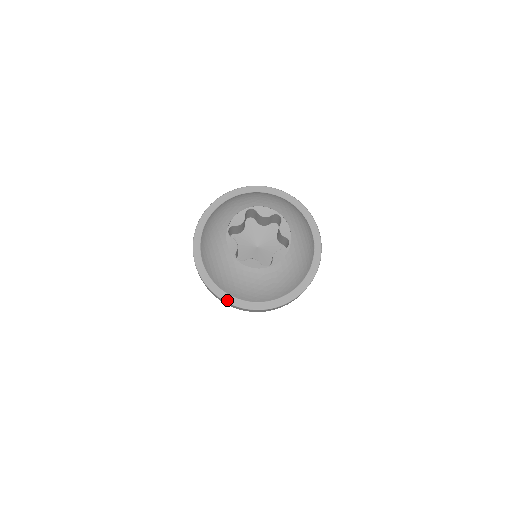
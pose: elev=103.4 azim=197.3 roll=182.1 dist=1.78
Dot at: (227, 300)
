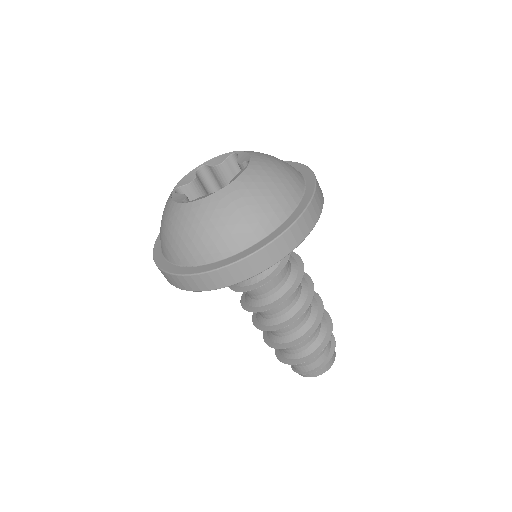
Dot at: (192, 272)
